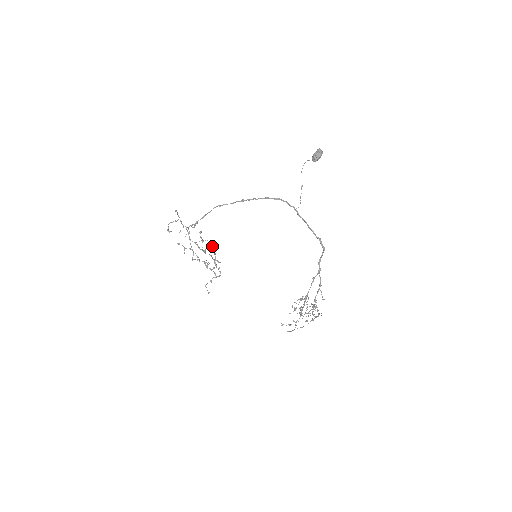
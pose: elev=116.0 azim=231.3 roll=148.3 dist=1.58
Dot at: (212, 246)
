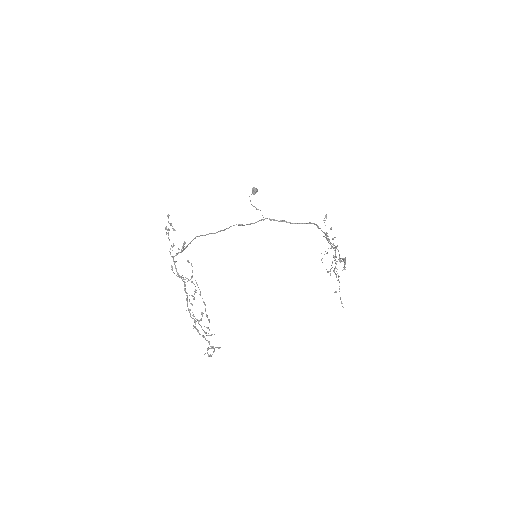
Dot at: occluded
